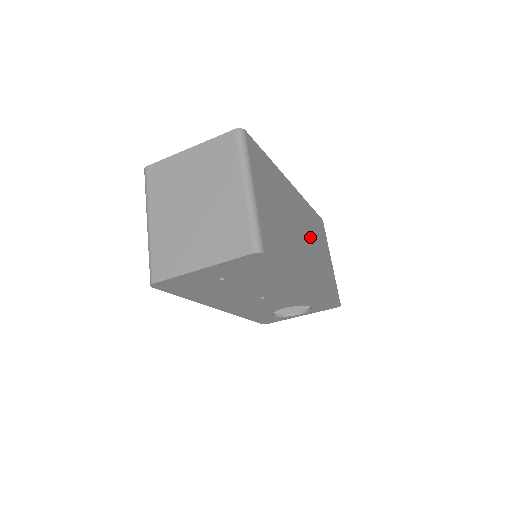
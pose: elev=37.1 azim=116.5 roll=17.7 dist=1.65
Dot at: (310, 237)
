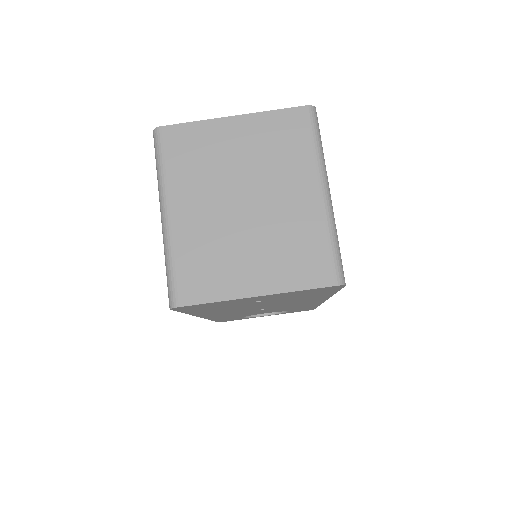
Dot at: occluded
